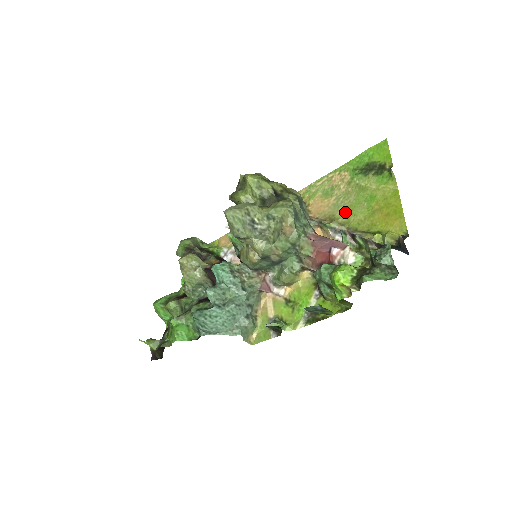
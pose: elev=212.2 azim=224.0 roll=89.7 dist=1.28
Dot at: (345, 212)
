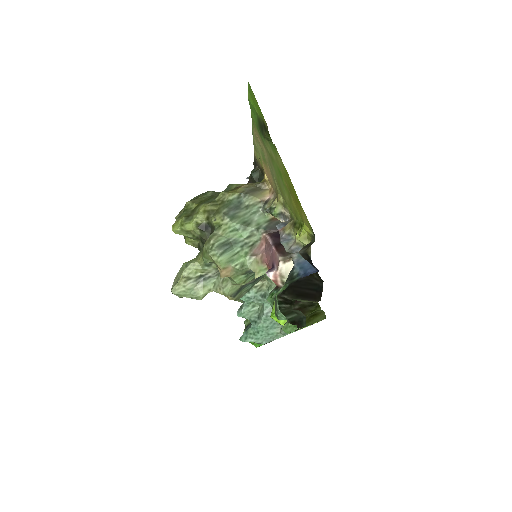
Dot at: (279, 188)
